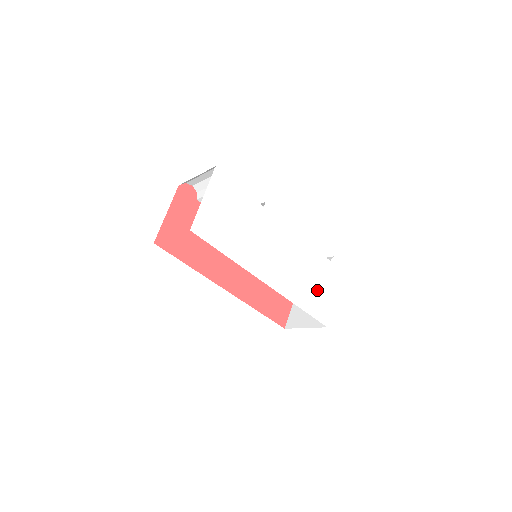
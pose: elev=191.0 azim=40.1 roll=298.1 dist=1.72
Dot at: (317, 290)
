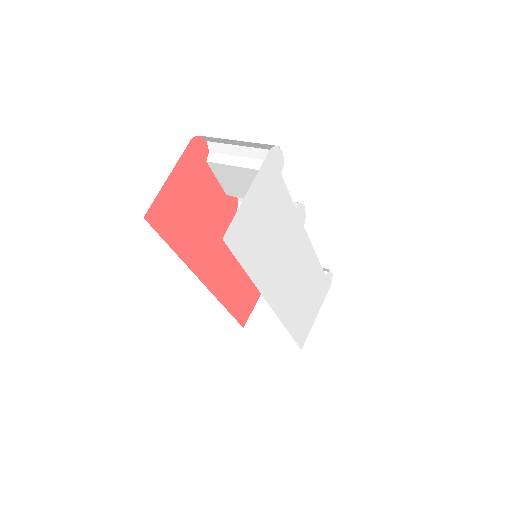
Dot at: (306, 310)
